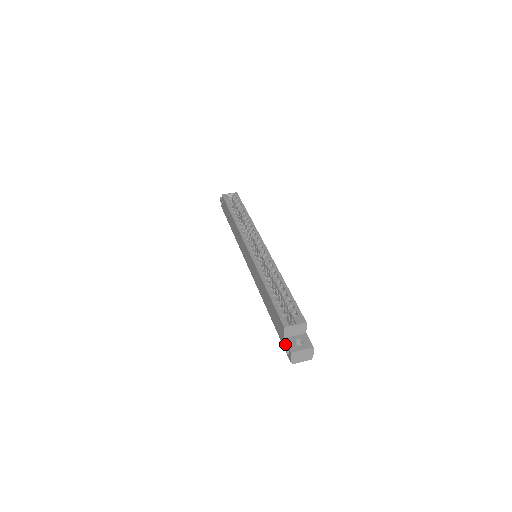
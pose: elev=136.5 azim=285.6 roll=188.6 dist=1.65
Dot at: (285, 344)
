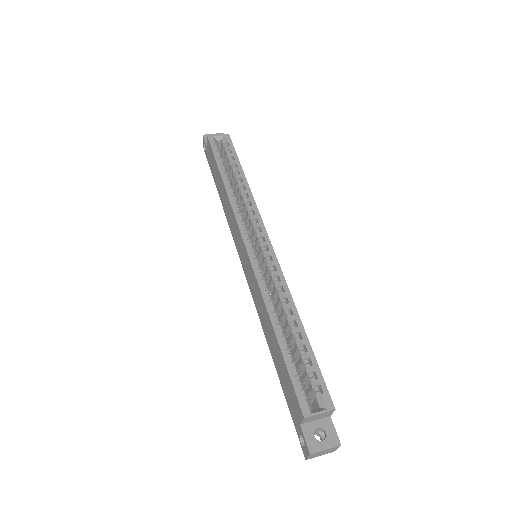
Dot at: (300, 431)
